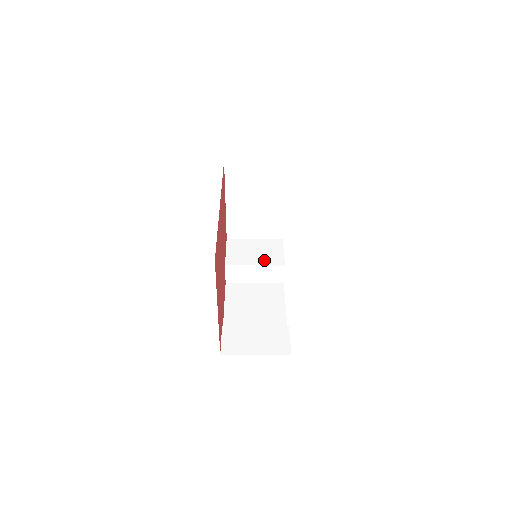
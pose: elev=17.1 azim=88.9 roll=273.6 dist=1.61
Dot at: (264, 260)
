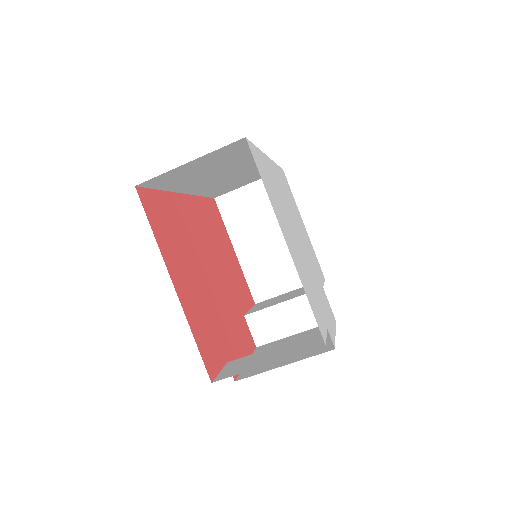
Dot at: (296, 295)
